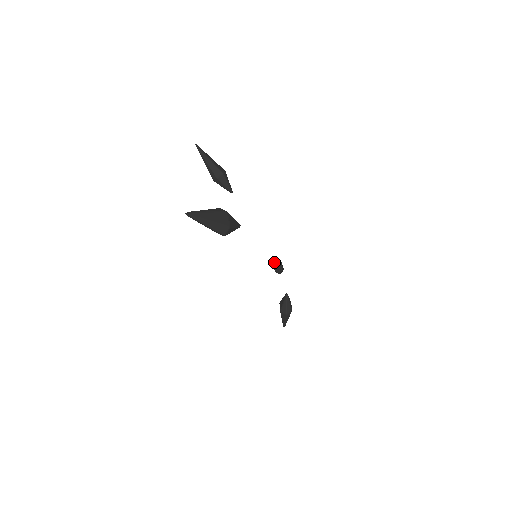
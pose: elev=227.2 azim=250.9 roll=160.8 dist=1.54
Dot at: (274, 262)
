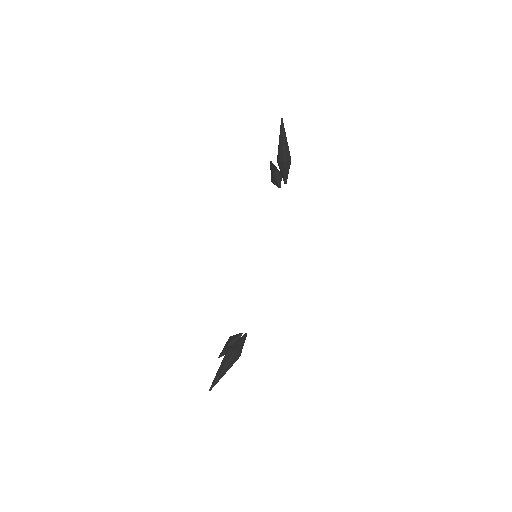
Dot at: (231, 336)
